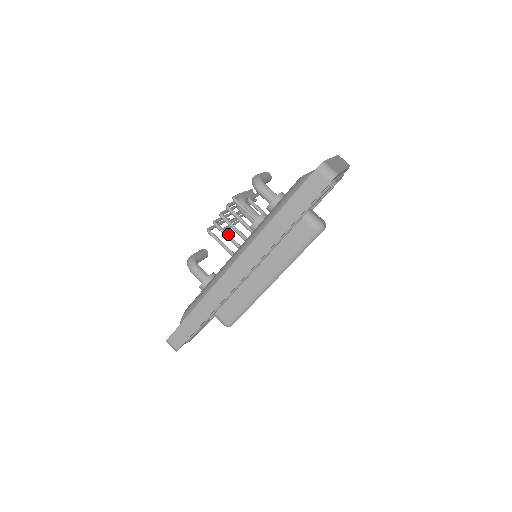
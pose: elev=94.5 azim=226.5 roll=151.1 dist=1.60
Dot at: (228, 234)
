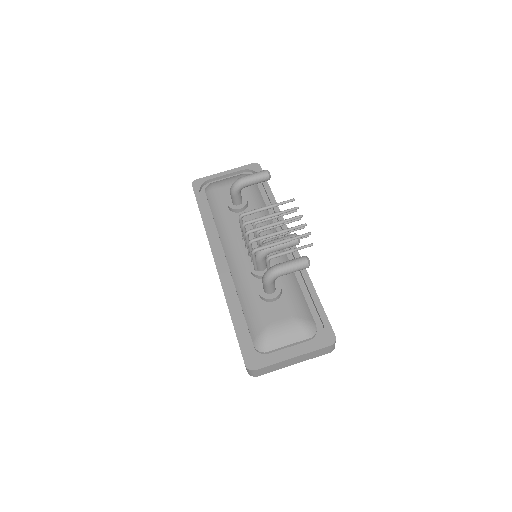
Dot at: occluded
